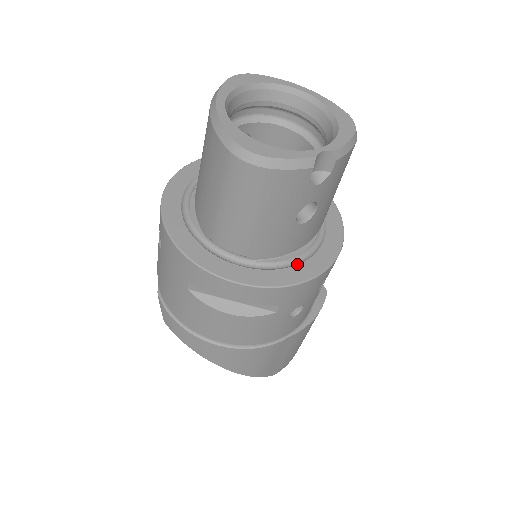
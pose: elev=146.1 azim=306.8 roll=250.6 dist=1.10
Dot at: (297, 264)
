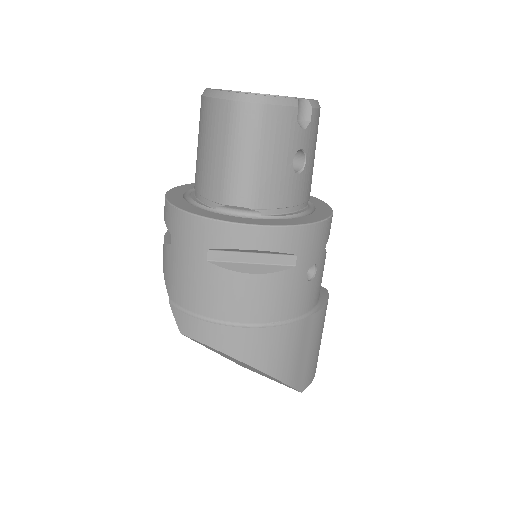
Dot at: (302, 217)
